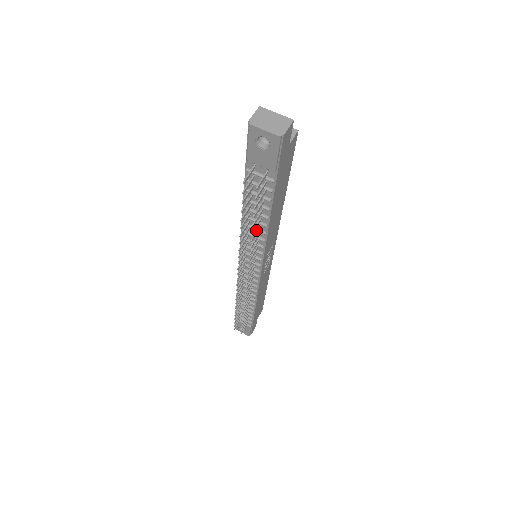
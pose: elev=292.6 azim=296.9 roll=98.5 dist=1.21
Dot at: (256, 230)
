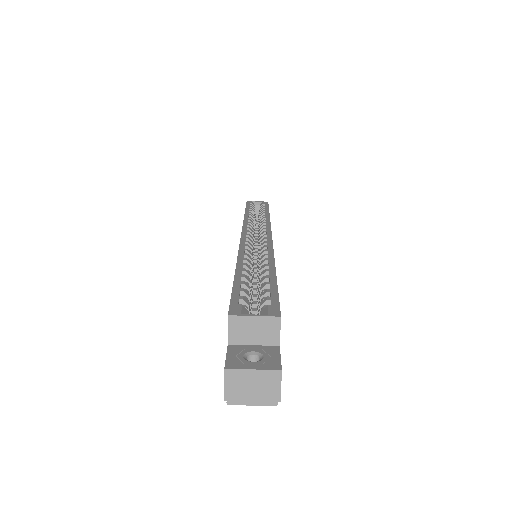
Dot at: occluded
